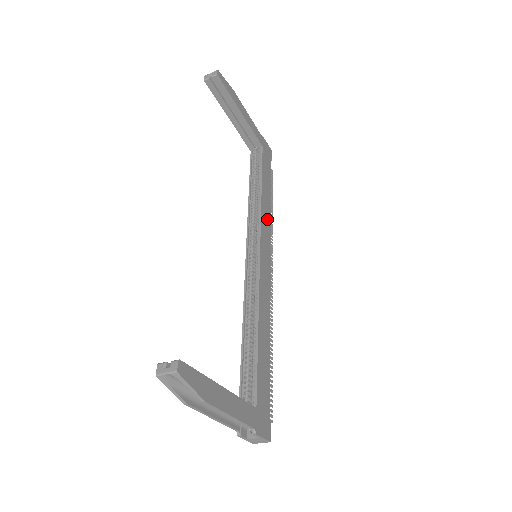
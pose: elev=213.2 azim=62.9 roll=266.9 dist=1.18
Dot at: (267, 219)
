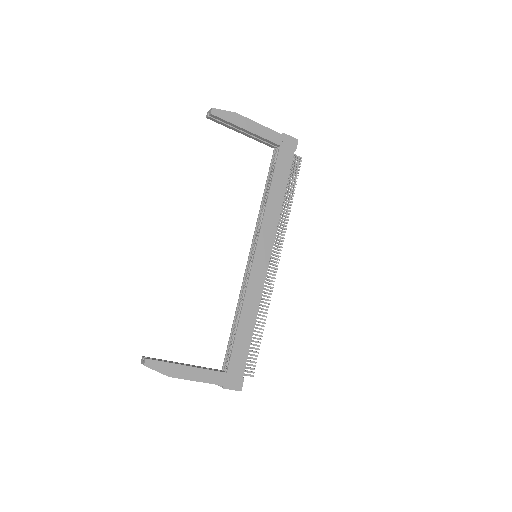
Dot at: (273, 220)
